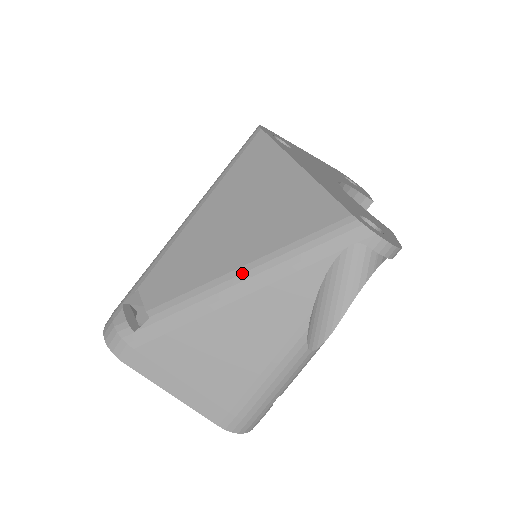
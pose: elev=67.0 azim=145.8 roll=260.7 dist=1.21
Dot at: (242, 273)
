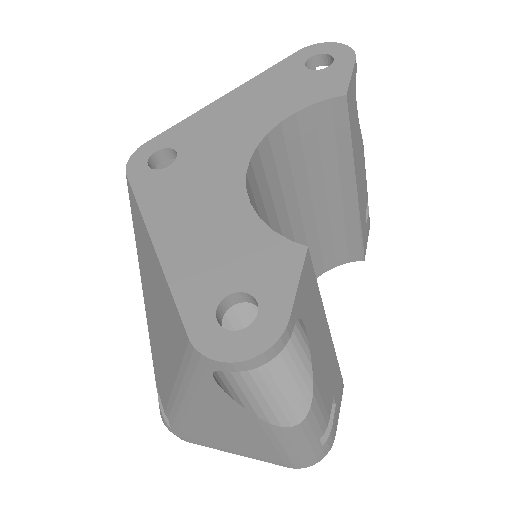
Dot at: (177, 393)
